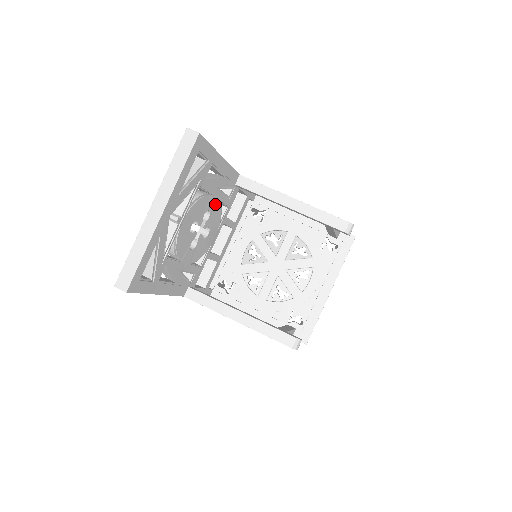
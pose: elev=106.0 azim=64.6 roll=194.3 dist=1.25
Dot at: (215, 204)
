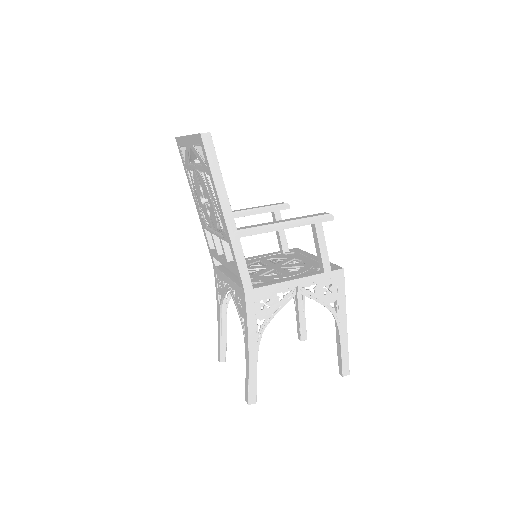
Dot at: occluded
